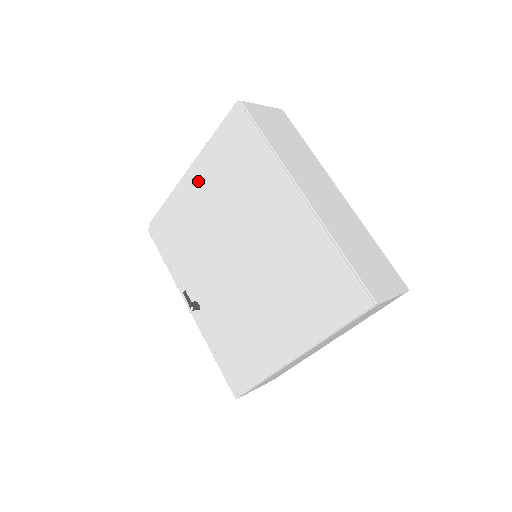
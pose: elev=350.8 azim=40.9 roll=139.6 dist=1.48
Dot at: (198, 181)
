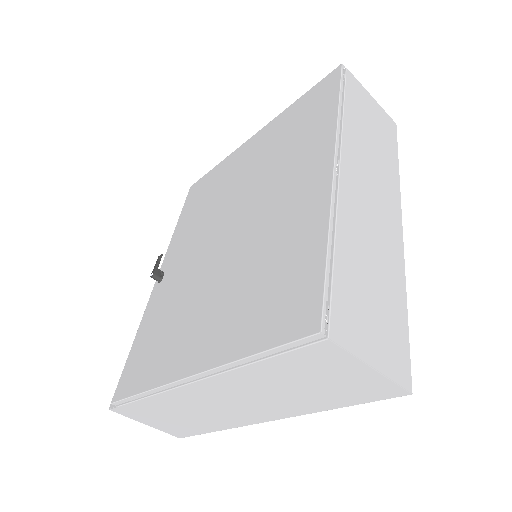
Dot at: (254, 145)
